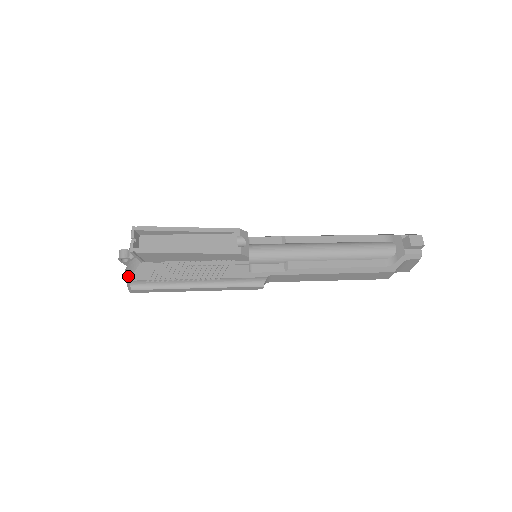
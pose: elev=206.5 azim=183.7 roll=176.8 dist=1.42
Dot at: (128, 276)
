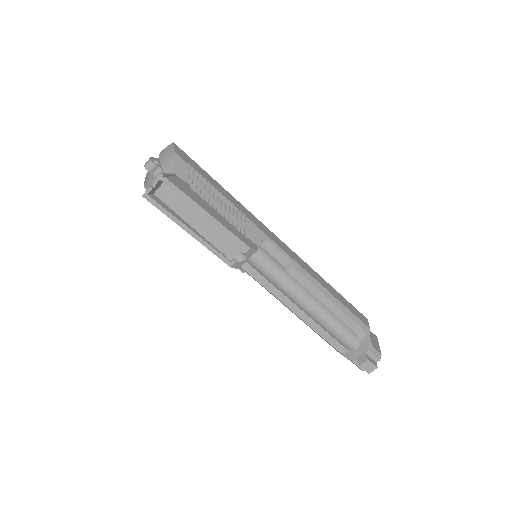
Dot at: (148, 177)
